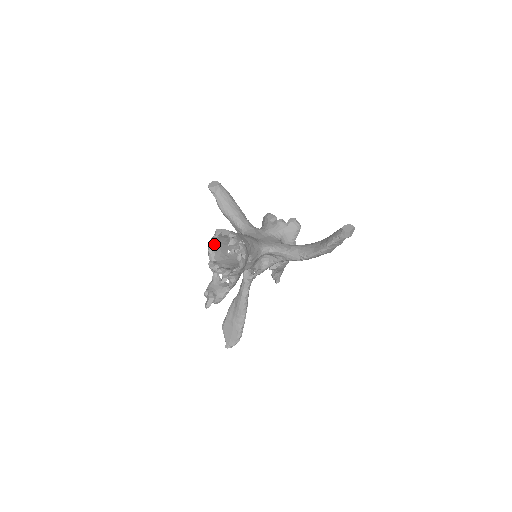
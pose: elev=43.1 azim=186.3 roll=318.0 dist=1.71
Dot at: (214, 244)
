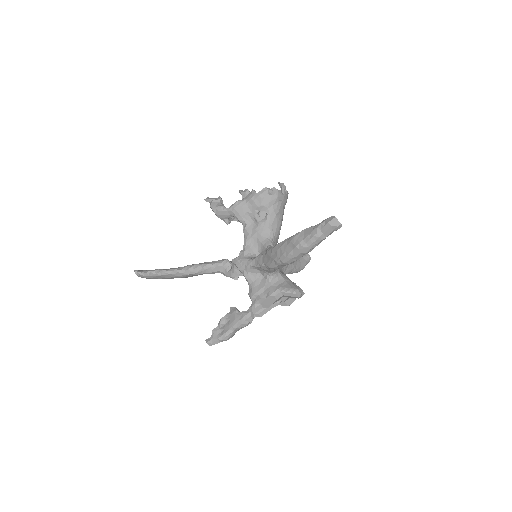
Dot at: occluded
